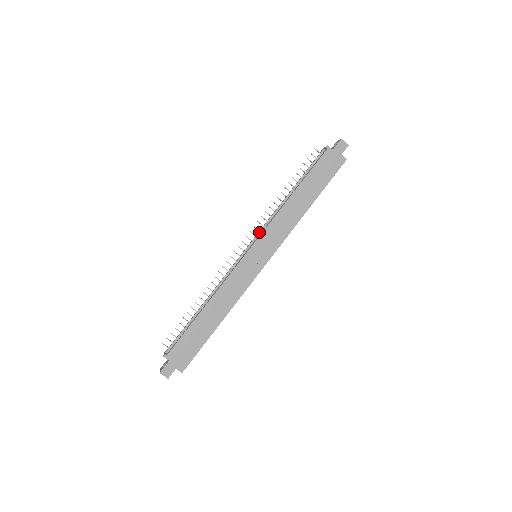
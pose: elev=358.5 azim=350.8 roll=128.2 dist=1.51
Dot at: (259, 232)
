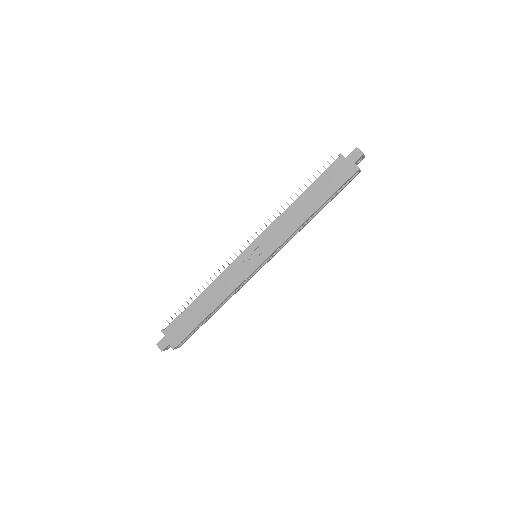
Dot at: occluded
